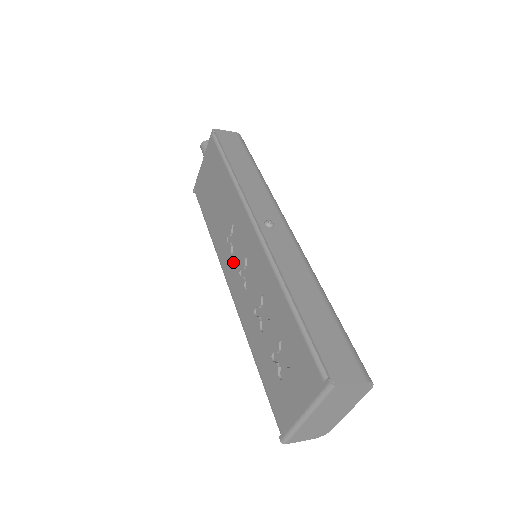
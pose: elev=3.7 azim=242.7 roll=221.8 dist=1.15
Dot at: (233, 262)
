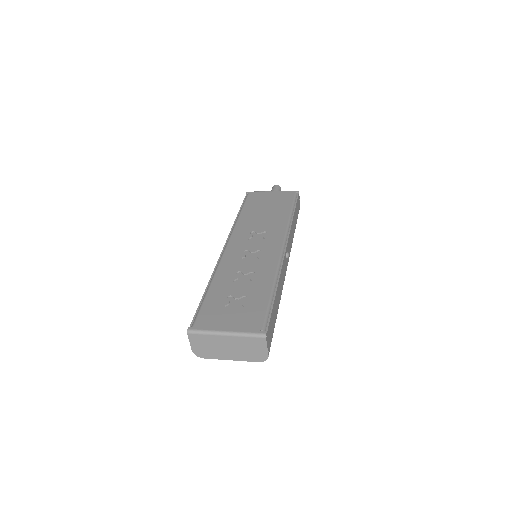
Dot at: (245, 243)
